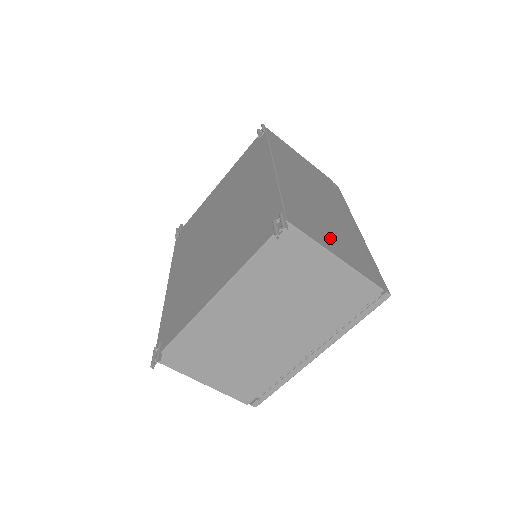
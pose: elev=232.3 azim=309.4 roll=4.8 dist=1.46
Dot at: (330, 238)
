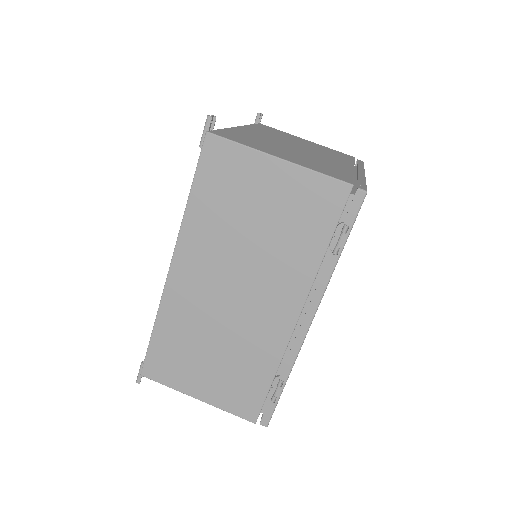
Dot at: occluded
